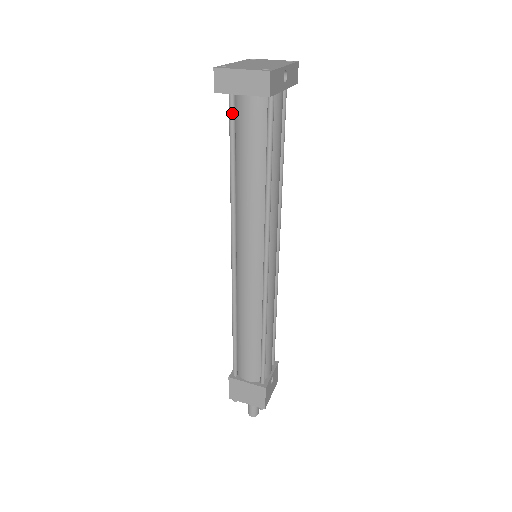
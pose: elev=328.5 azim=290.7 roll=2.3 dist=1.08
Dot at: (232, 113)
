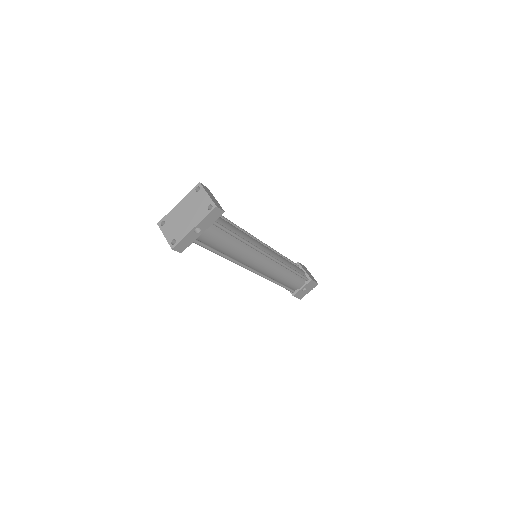
Dot at: occluded
